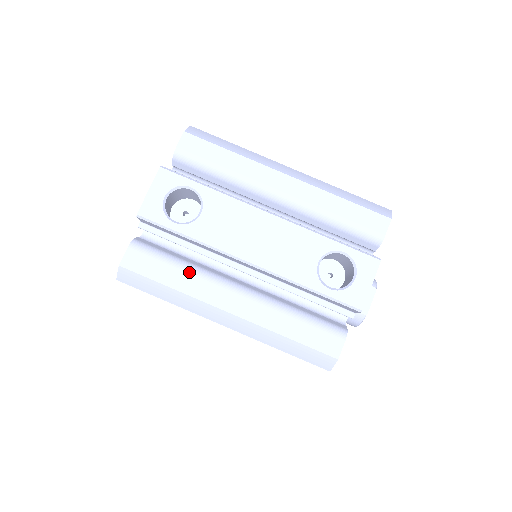
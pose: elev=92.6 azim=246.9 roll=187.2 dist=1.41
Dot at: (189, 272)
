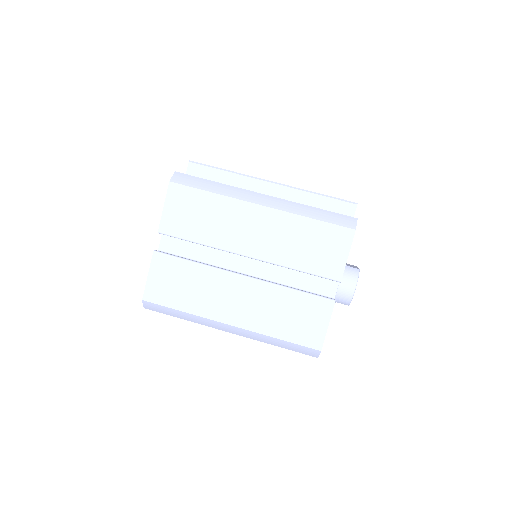
Dot at: occluded
